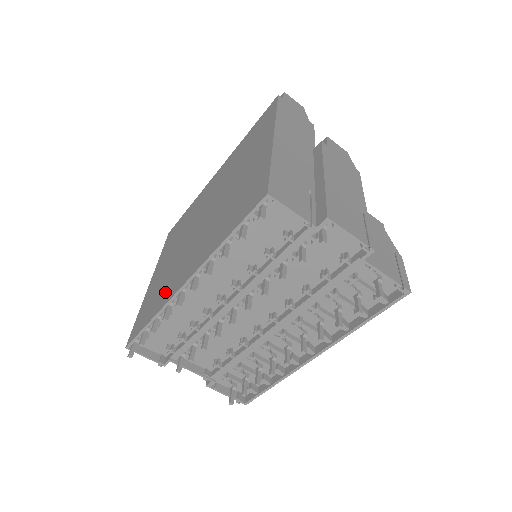
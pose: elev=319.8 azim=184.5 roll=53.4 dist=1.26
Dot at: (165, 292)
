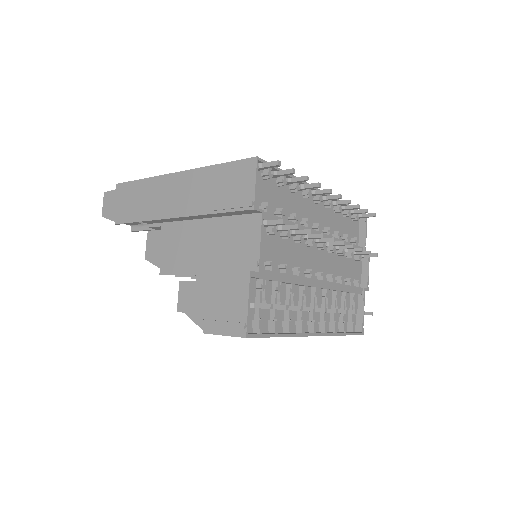
Dot at: occluded
